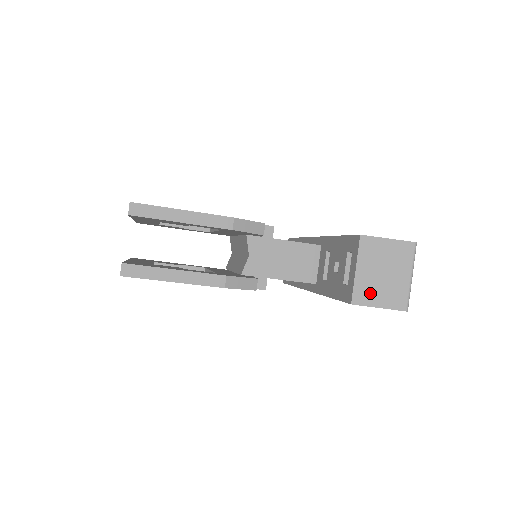
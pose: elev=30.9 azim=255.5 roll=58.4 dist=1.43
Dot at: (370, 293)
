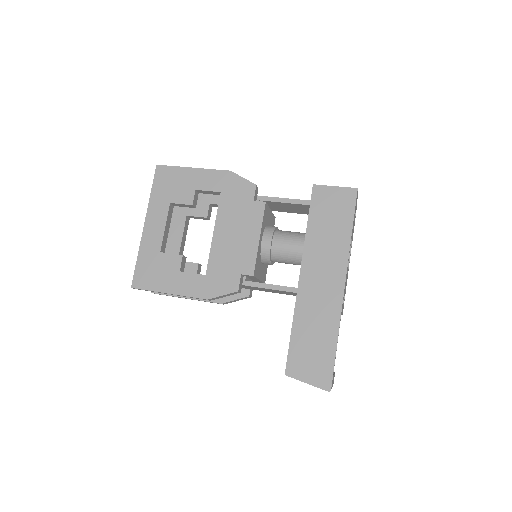
Dot at: occluded
